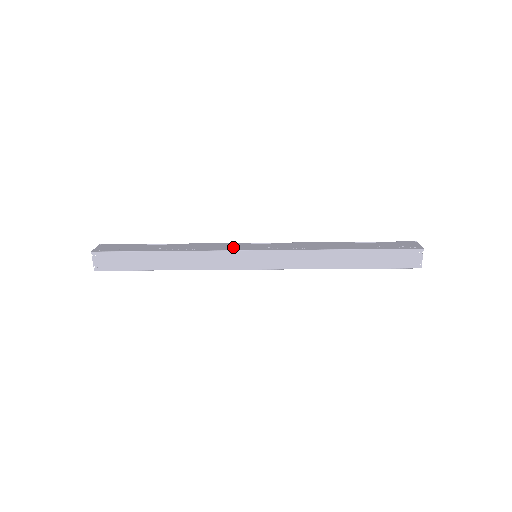
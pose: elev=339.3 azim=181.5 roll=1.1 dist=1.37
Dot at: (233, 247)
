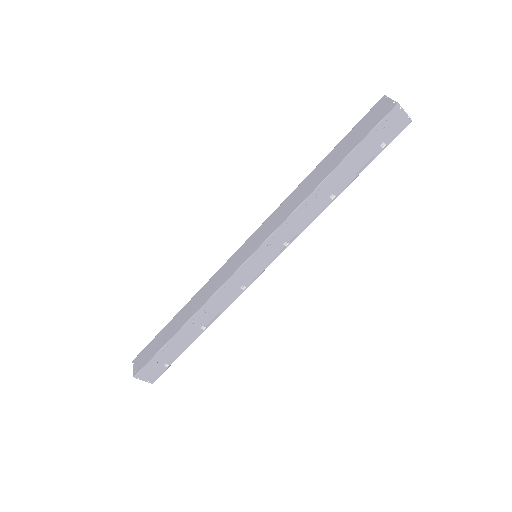
Dot at: occluded
